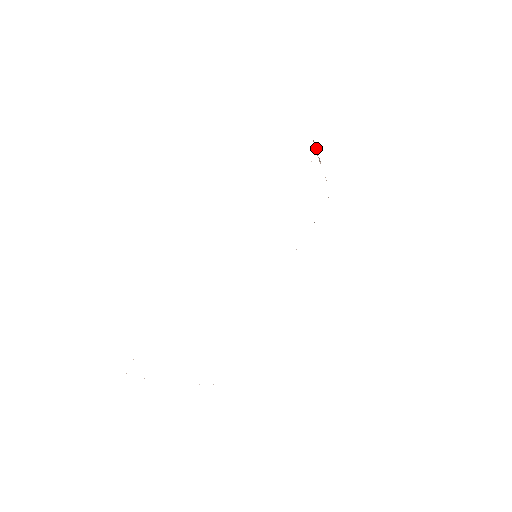
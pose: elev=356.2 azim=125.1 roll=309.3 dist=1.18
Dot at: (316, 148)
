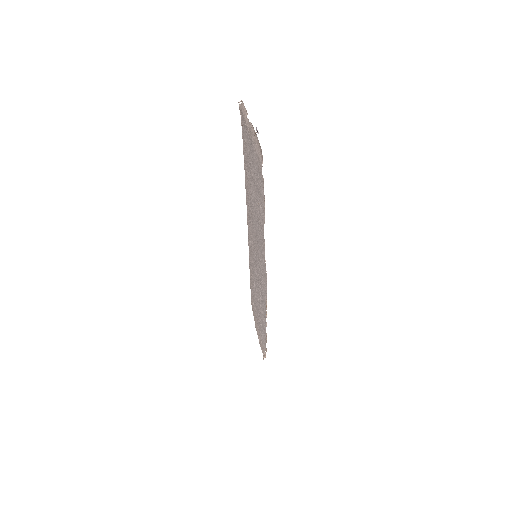
Dot at: (255, 134)
